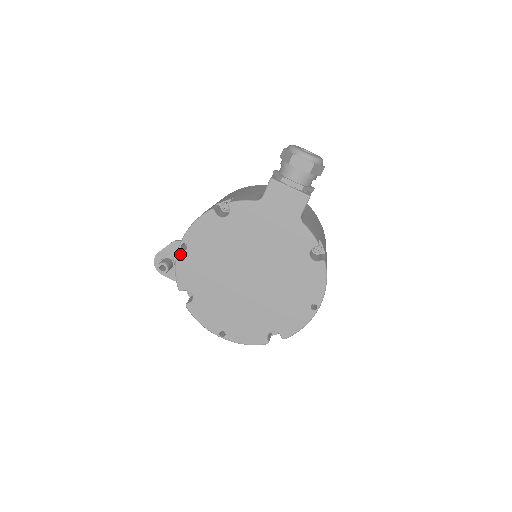
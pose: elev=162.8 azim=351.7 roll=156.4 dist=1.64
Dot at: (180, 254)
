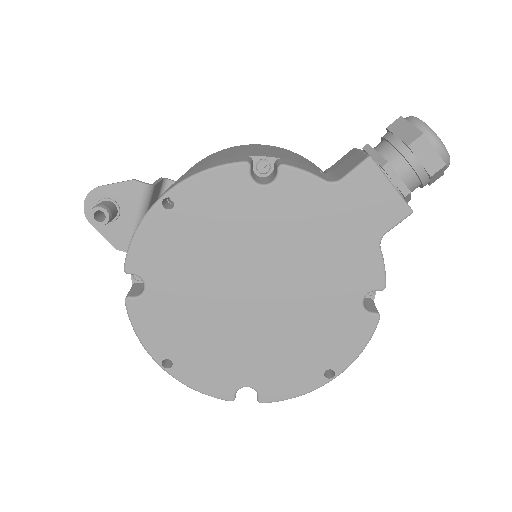
Dot at: (155, 213)
